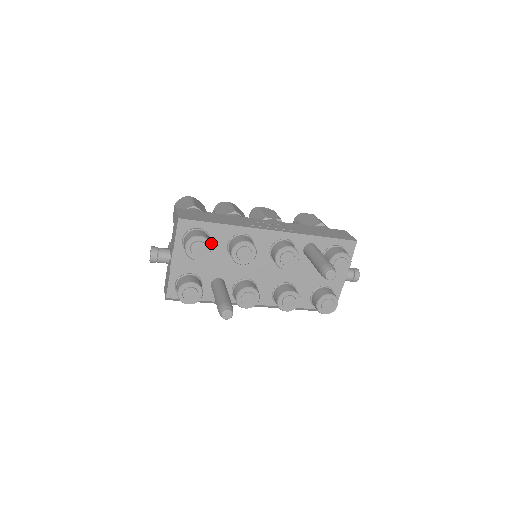
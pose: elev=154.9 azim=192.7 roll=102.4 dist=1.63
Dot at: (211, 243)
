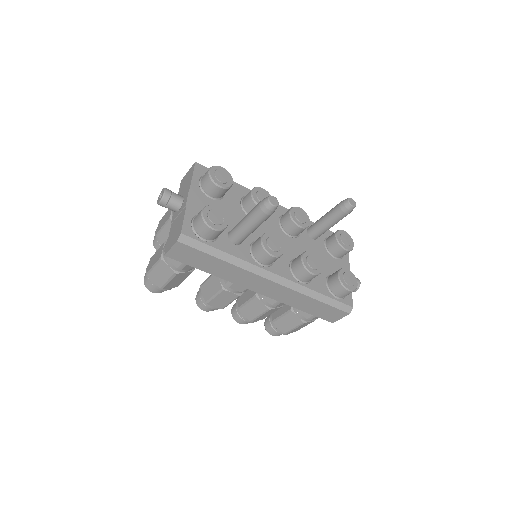
Dot at: (225, 194)
